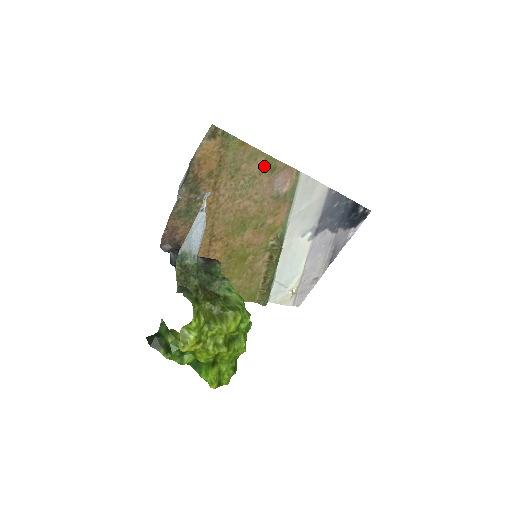
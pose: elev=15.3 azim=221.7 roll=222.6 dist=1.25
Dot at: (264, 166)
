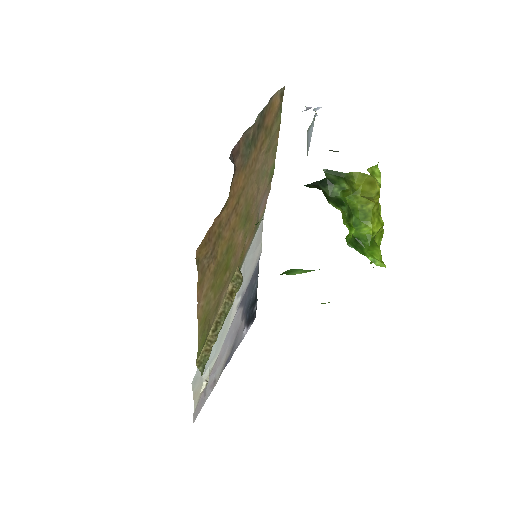
Dot at: (271, 170)
